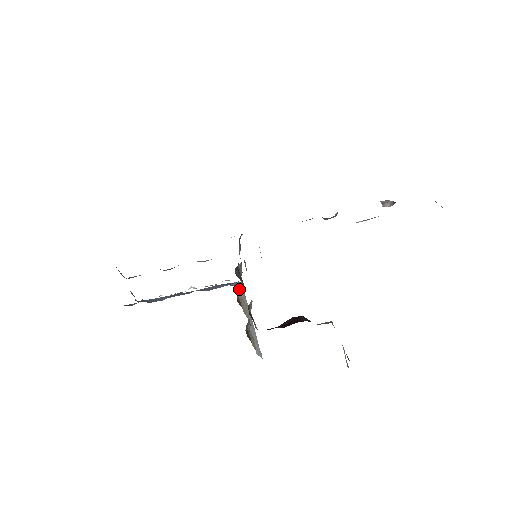
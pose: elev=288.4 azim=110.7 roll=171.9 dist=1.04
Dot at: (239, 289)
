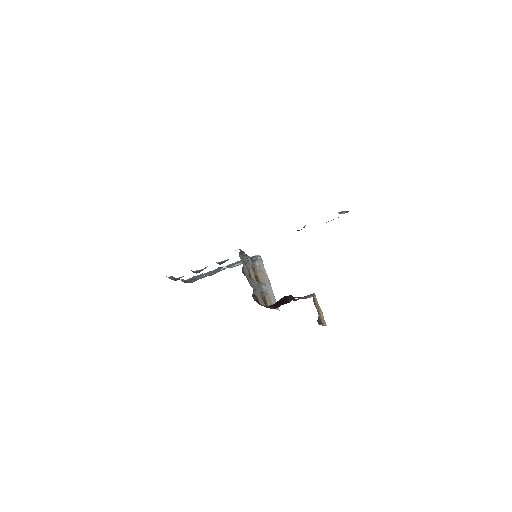
Dot at: (254, 269)
